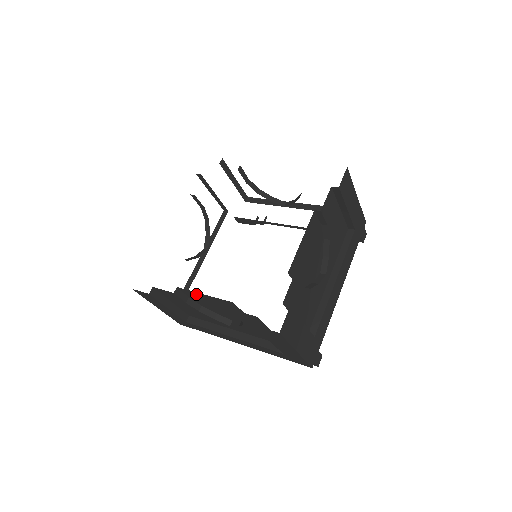
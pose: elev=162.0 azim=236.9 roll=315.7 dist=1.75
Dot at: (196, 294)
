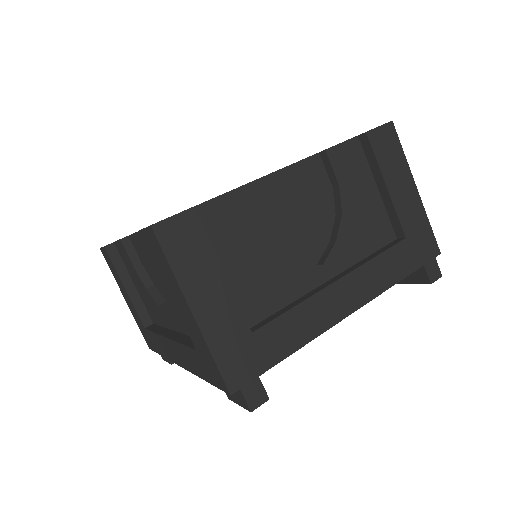
Dot at: (138, 241)
